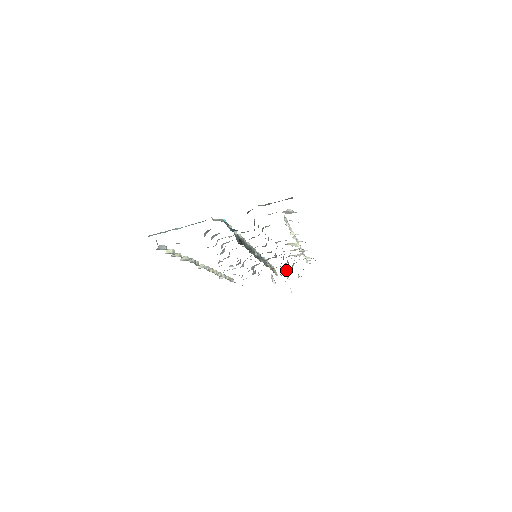
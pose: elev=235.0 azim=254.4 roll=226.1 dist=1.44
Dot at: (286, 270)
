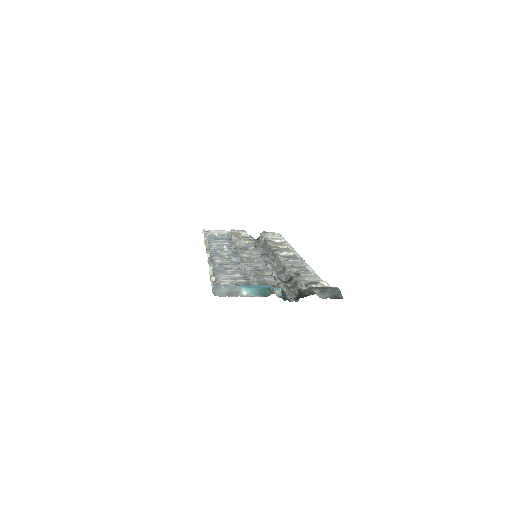
Dot at: (260, 245)
